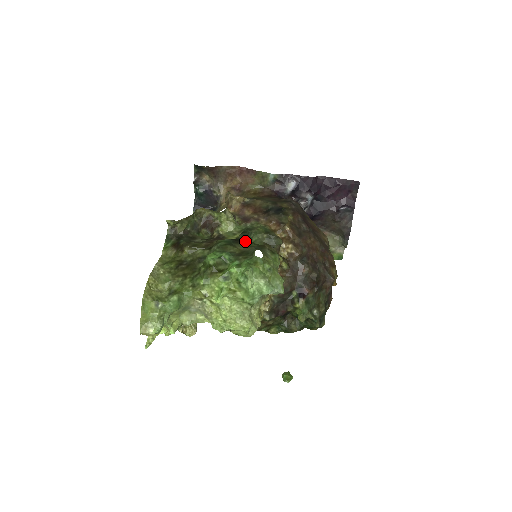
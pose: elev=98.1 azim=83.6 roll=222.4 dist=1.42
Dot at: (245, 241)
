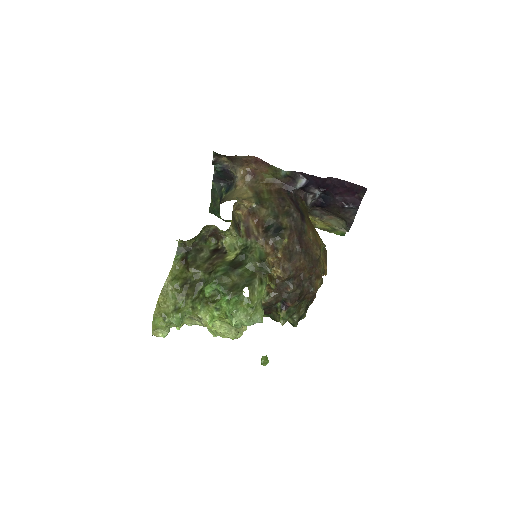
Dot at: (240, 269)
